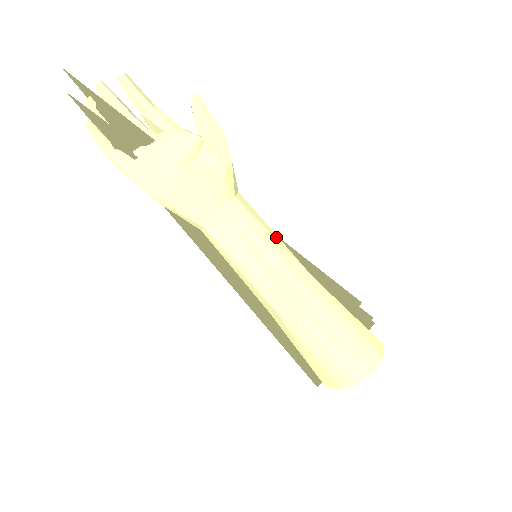
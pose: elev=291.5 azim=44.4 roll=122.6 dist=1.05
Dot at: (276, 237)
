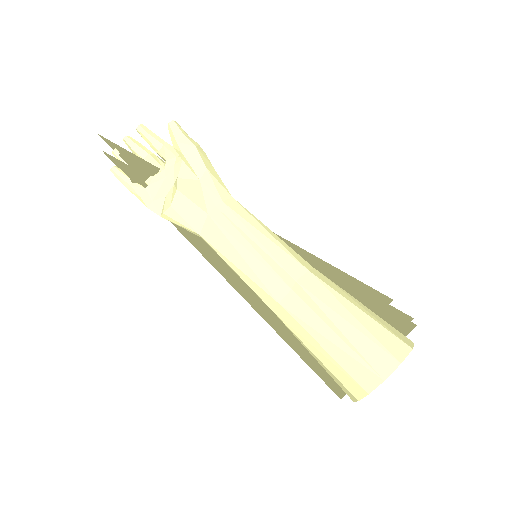
Dot at: (267, 234)
